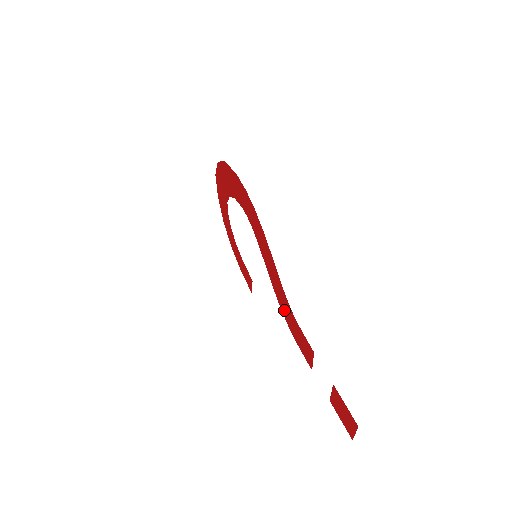
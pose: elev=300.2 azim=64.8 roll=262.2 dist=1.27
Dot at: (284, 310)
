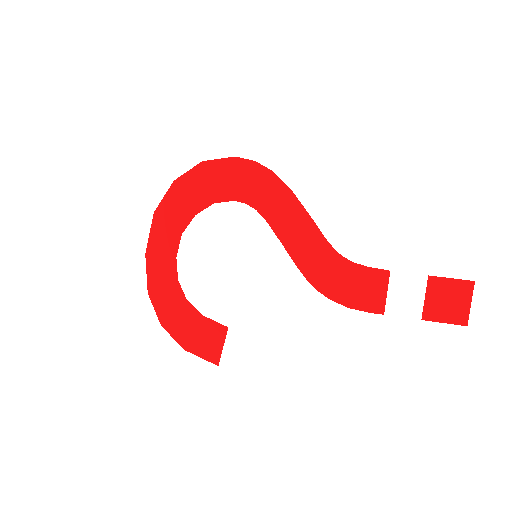
Dot at: (323, 278)
